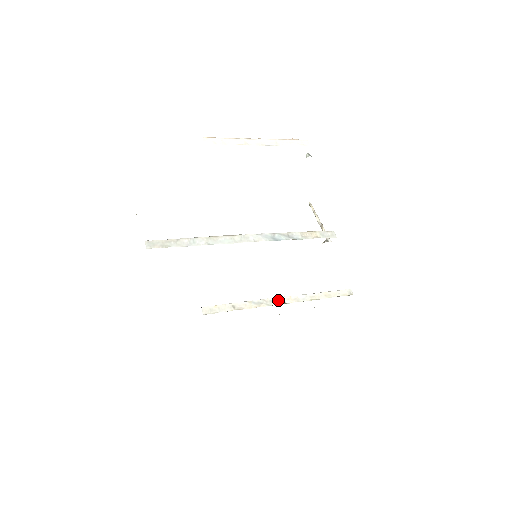
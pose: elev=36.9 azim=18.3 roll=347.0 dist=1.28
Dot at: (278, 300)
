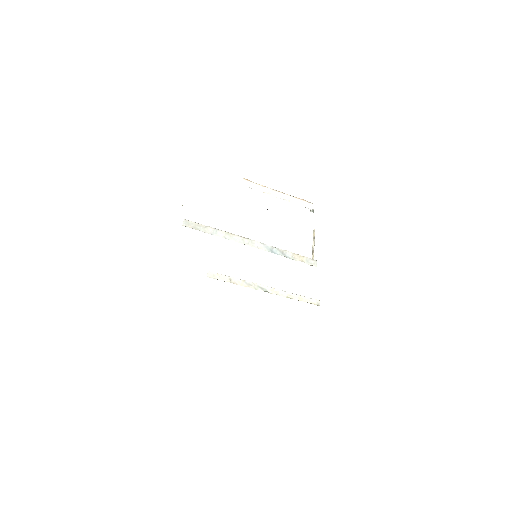
Dot at: (264, 288)
